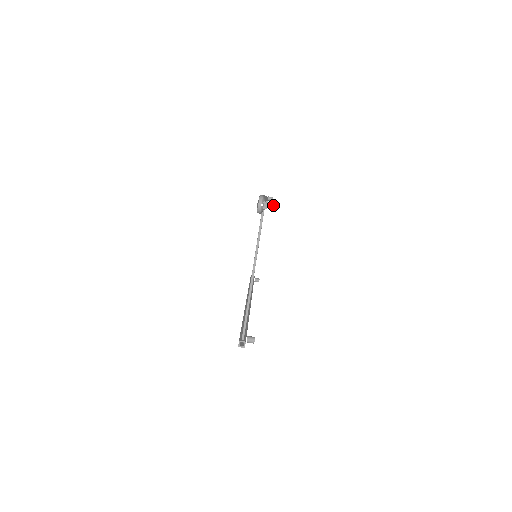
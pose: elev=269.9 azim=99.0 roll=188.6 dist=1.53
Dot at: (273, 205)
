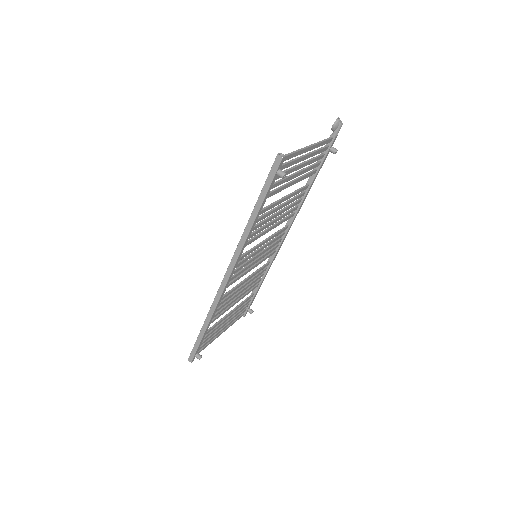
Dot at: (335, 148)
